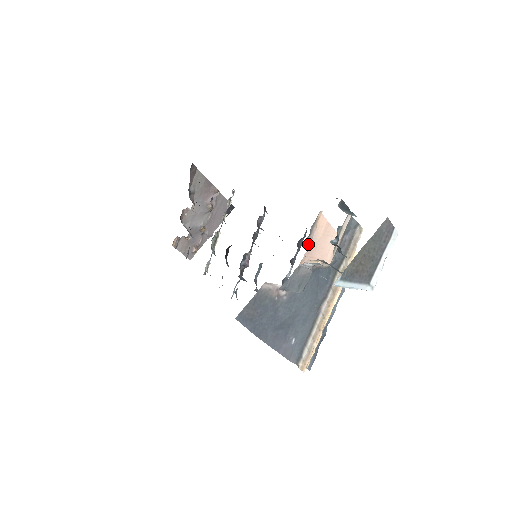
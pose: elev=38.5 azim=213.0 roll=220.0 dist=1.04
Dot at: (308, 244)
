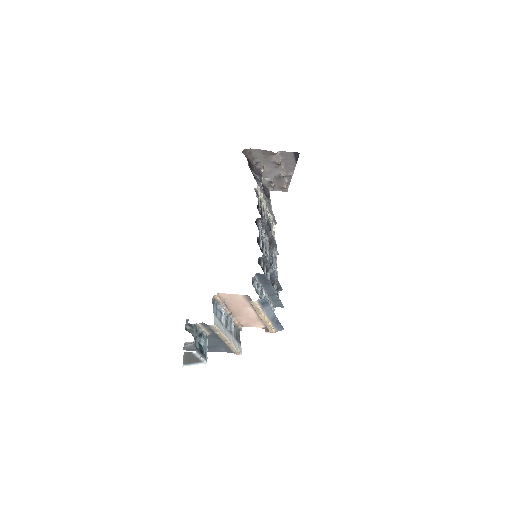
Dot at: (221, 304)
